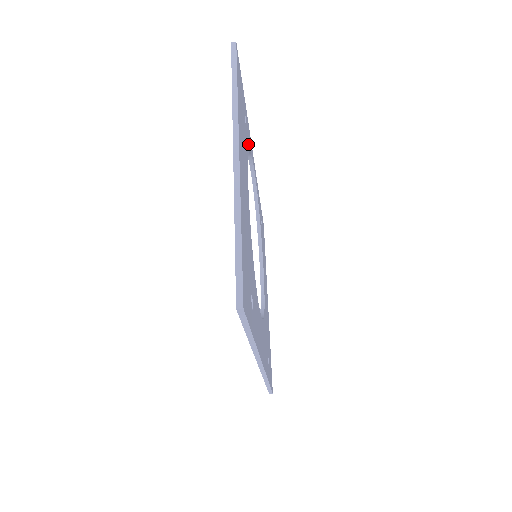
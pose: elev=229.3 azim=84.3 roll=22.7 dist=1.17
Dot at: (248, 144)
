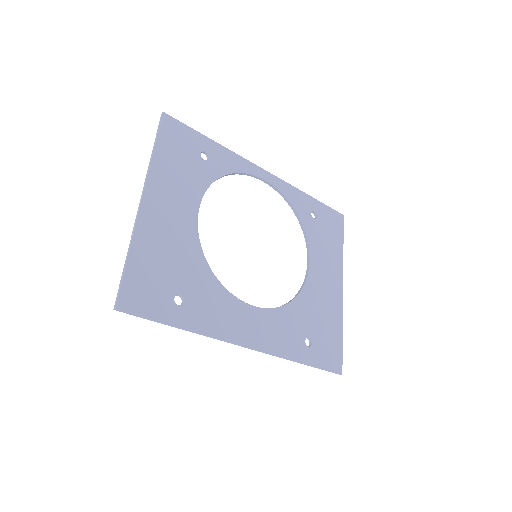
Dot at: (220, 171)
